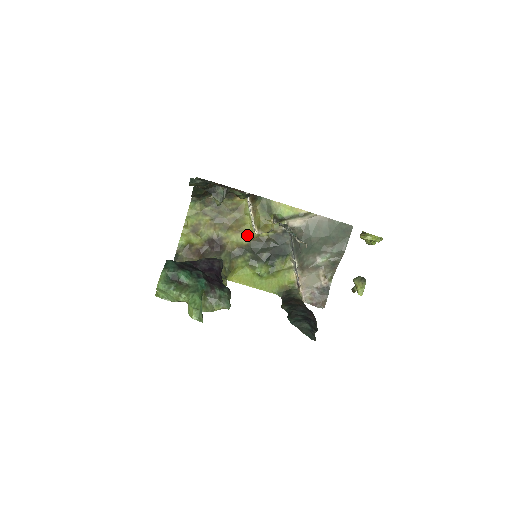
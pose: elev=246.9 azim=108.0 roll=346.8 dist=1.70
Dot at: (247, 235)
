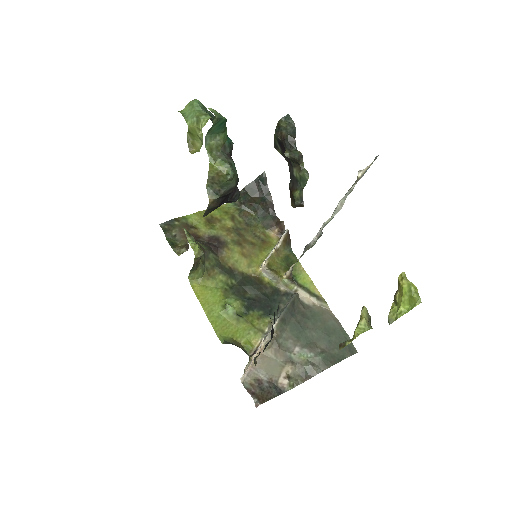
Dot at: (250, 266)
